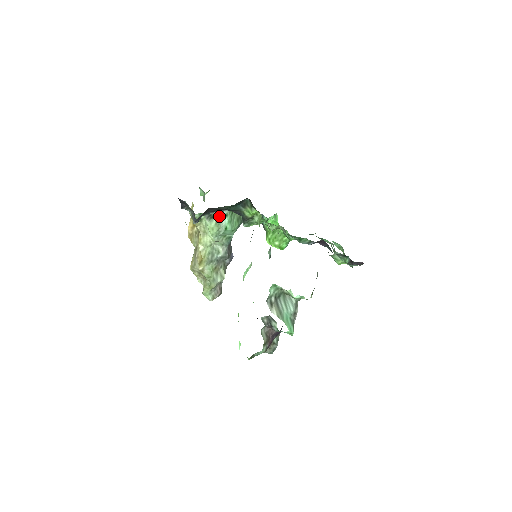
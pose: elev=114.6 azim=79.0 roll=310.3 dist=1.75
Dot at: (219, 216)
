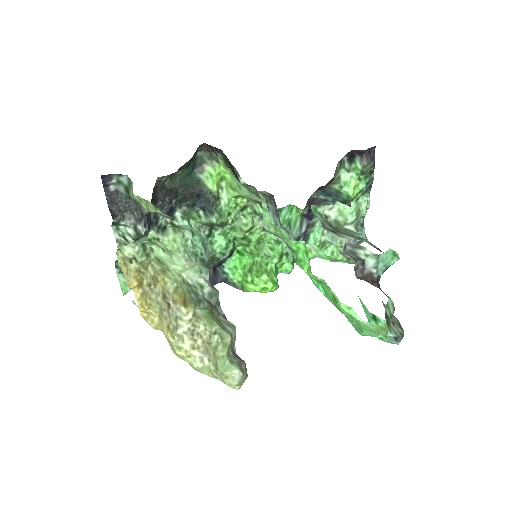
Dot at: (173, 224)
